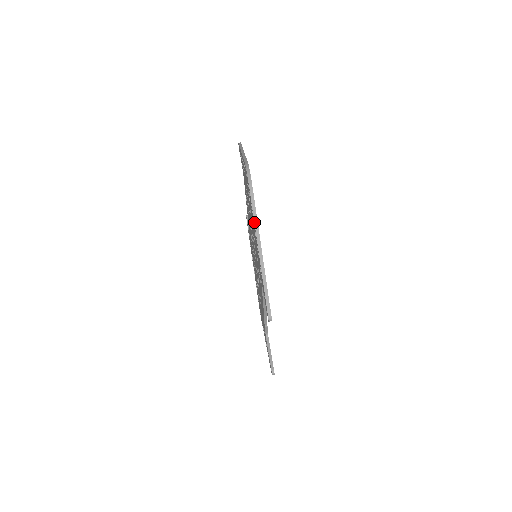
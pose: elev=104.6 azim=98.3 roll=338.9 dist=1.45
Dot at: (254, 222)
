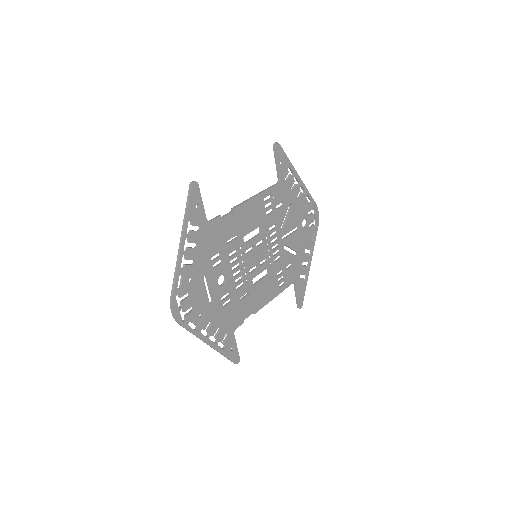
Dot at: (305, 189)
